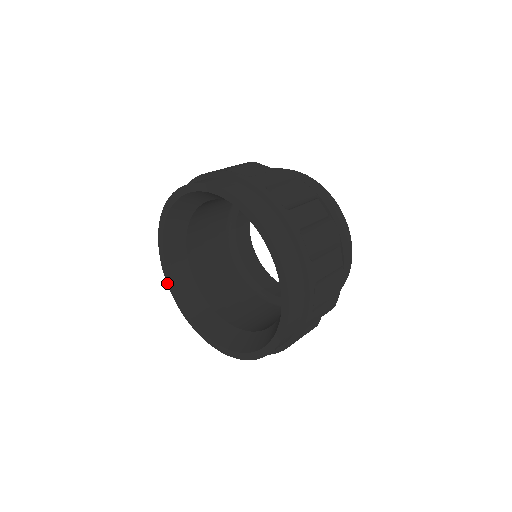
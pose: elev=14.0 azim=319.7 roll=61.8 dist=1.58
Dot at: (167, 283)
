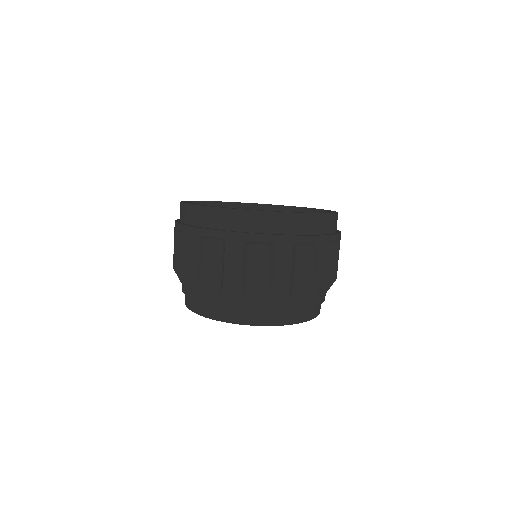
Dot at: occluded
